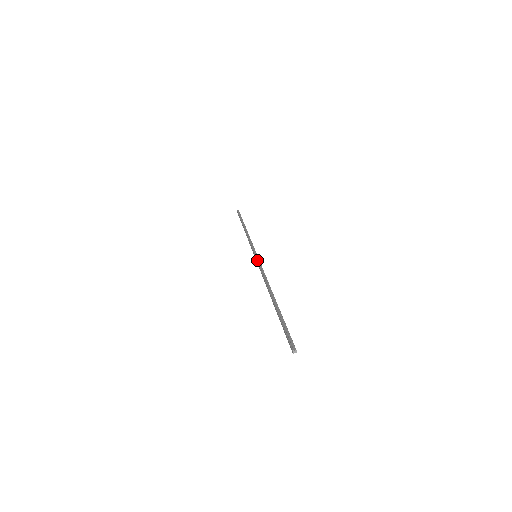
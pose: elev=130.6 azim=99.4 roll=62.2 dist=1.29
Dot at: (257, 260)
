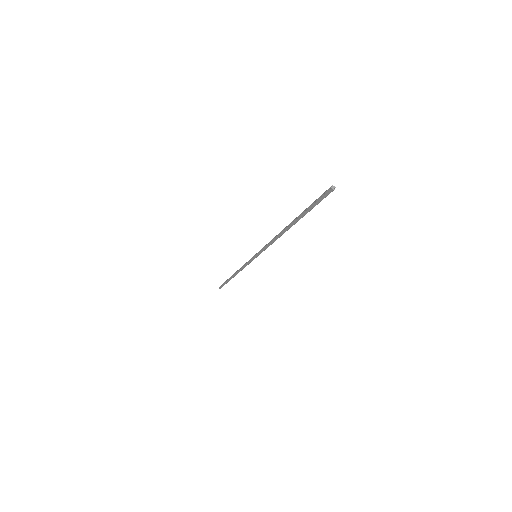
Dot at: (258, 252)
